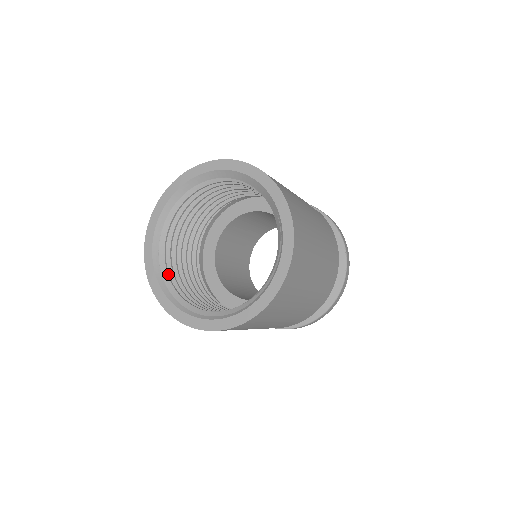
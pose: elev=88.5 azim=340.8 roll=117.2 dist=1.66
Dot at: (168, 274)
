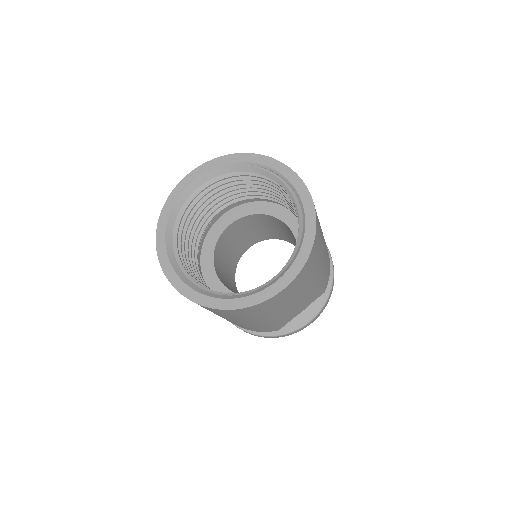
Dot at: (226, 293)
